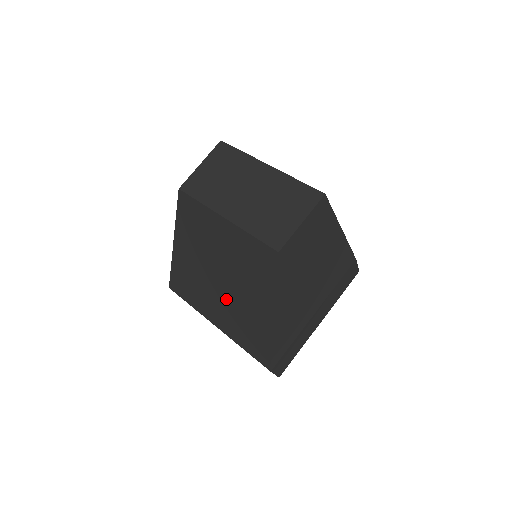
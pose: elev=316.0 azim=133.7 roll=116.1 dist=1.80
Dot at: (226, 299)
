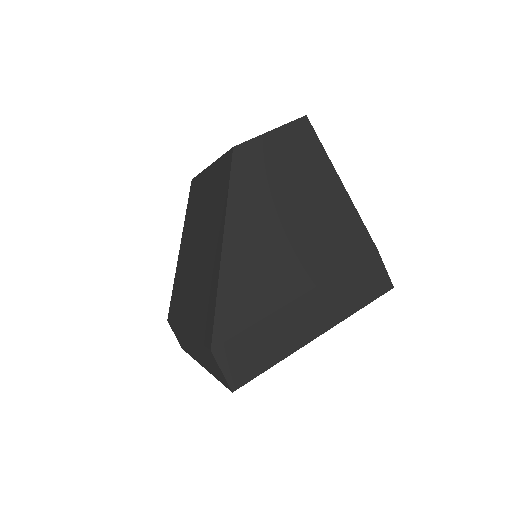
Dot at: (196, 273)
